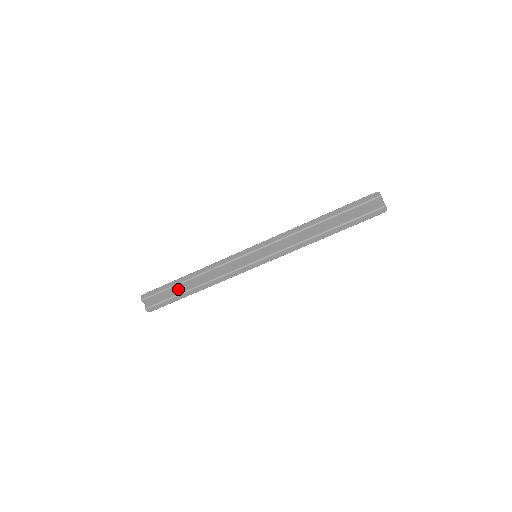
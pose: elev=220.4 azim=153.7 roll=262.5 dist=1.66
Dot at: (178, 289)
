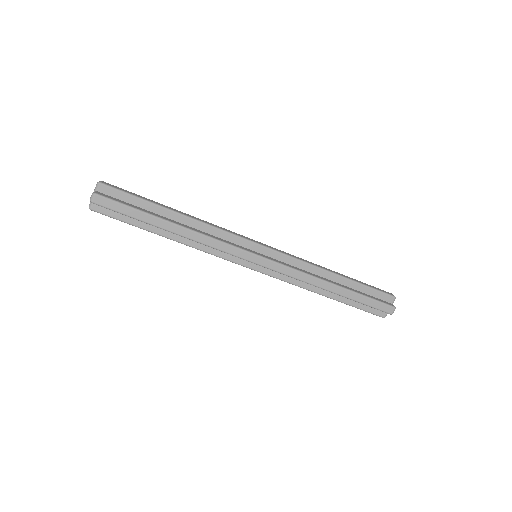
Dot at: (152, 211)
